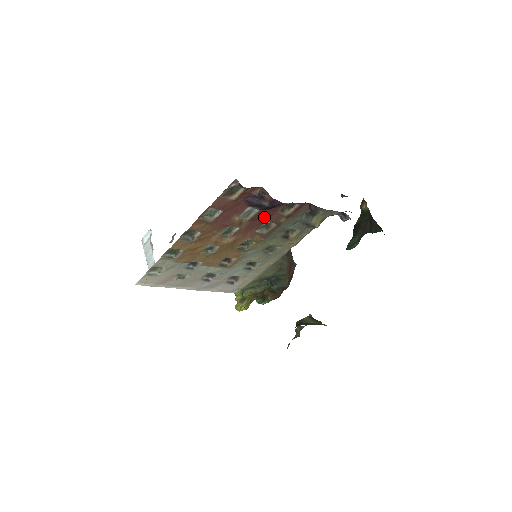
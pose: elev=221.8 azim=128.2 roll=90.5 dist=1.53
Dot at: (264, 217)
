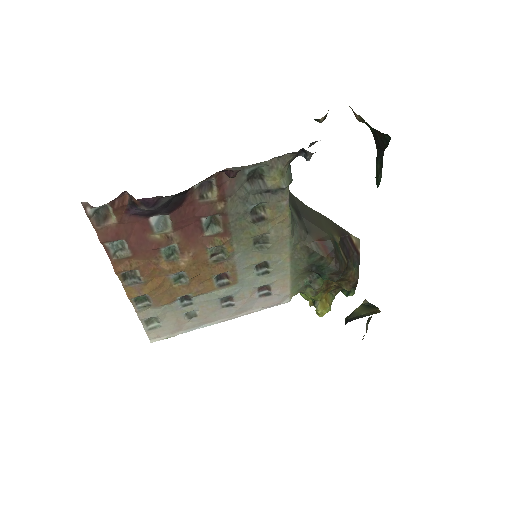
Dot at: (190, 217)
